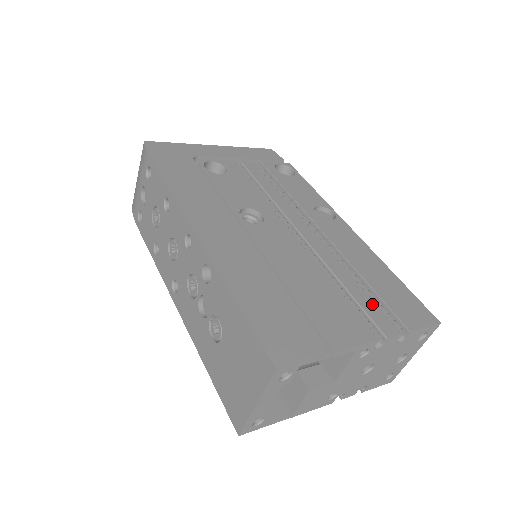
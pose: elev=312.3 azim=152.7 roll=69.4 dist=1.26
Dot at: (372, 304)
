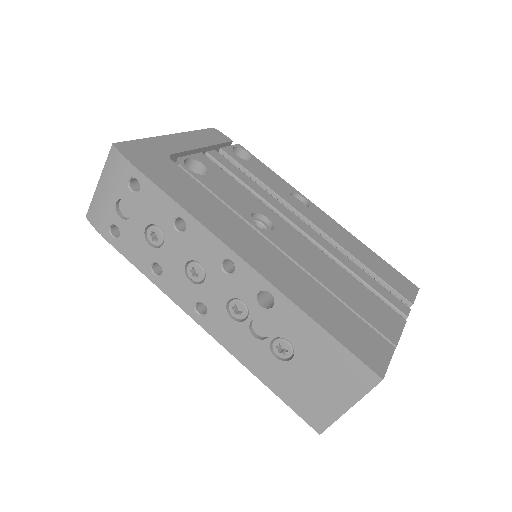
Dot at: (382, 288)
